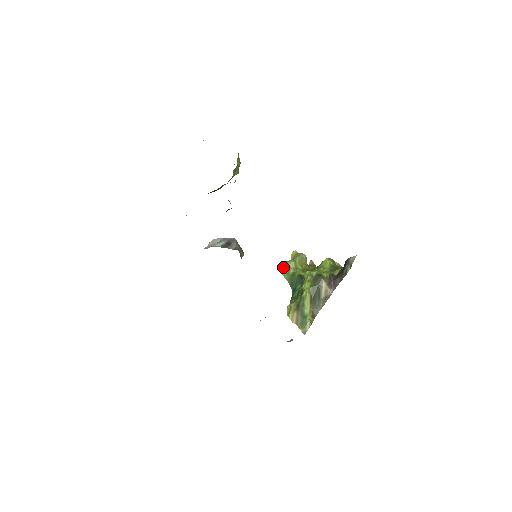
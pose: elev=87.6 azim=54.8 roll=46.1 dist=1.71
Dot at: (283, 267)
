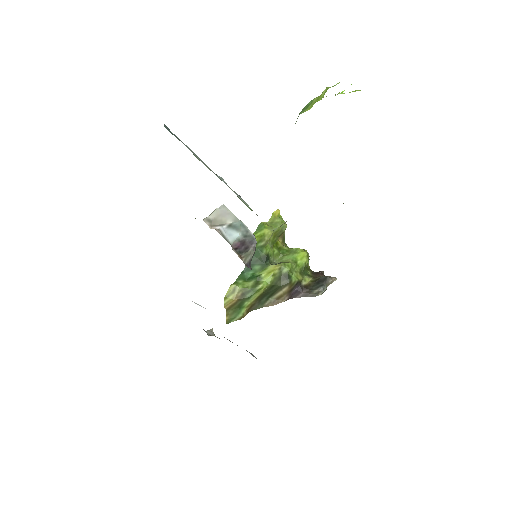
Dot at: (256, 229)
